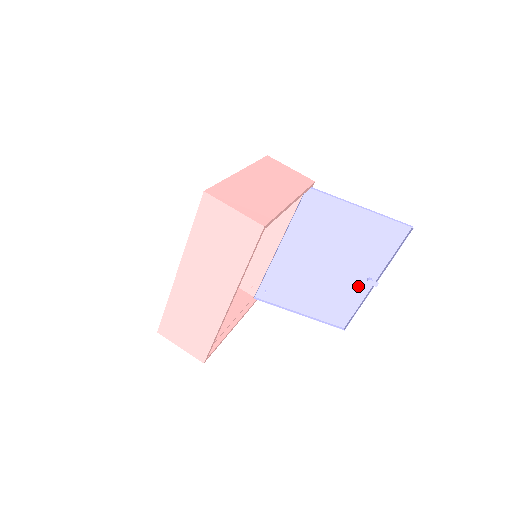
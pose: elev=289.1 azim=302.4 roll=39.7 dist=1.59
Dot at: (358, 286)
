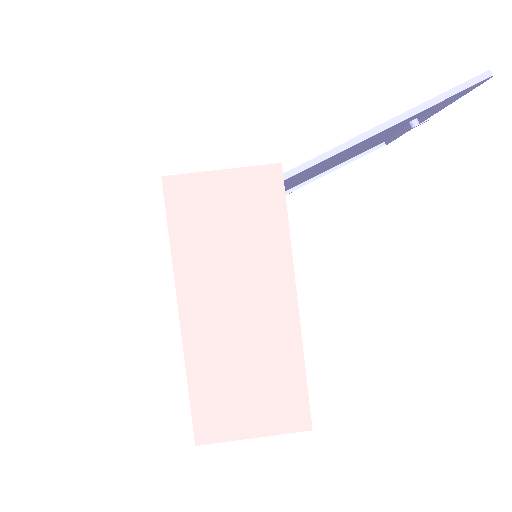
Dot at: (396, 130)
